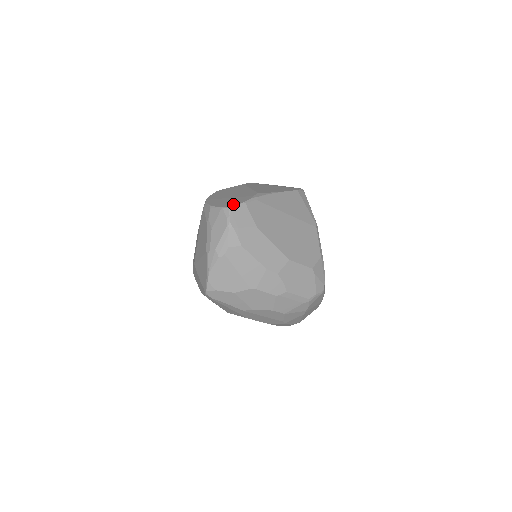
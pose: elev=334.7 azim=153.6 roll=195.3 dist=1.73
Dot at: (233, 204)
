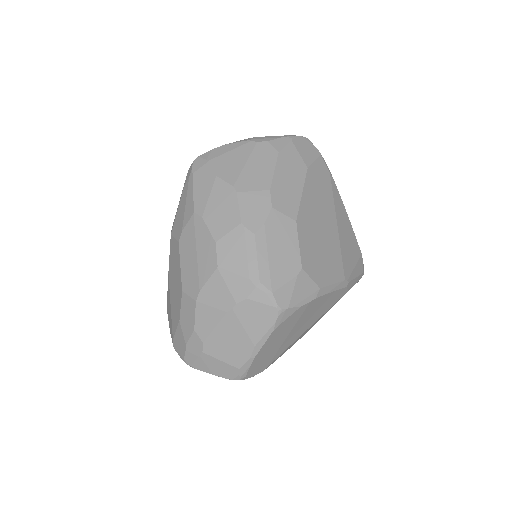
Dot at: occluded
